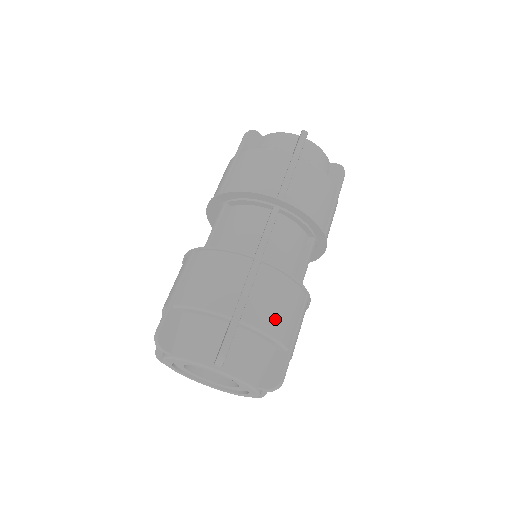
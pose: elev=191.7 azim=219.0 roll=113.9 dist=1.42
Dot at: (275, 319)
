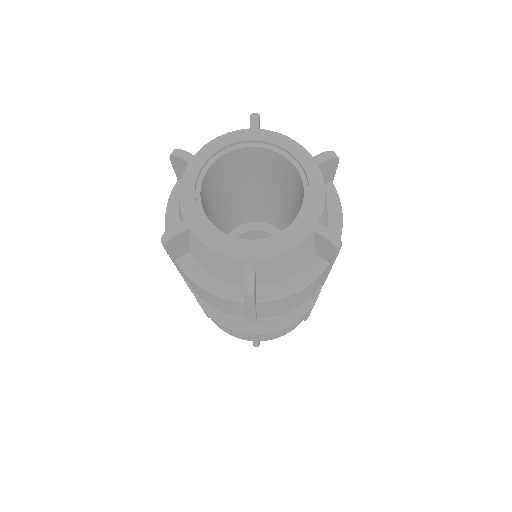
Dot at: occluded
